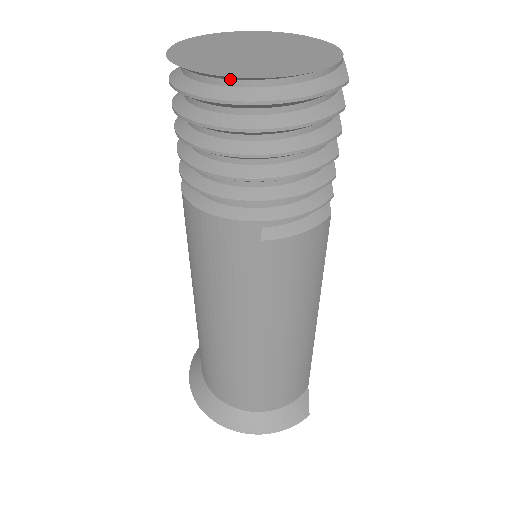
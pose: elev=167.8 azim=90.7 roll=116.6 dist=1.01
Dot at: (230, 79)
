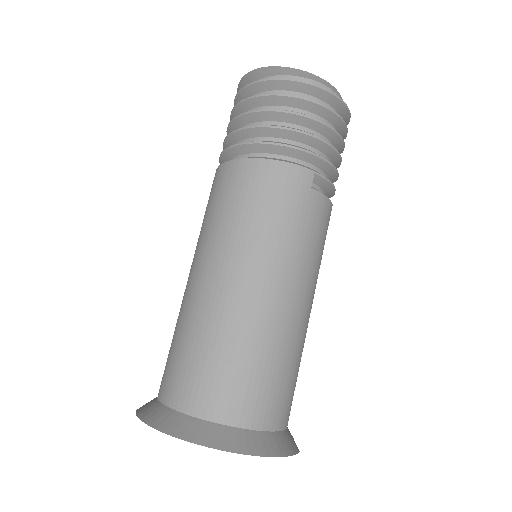
Dot at: (310, 79)
